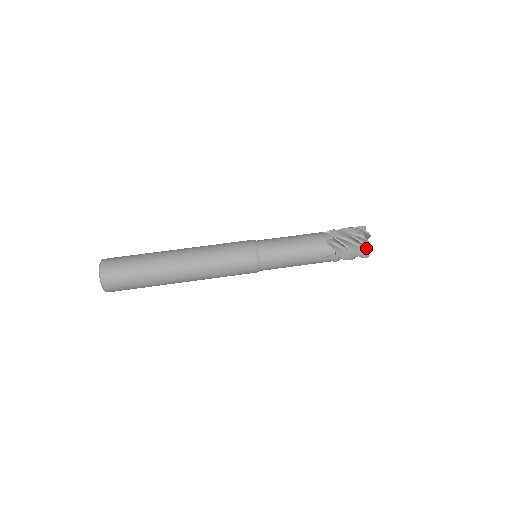
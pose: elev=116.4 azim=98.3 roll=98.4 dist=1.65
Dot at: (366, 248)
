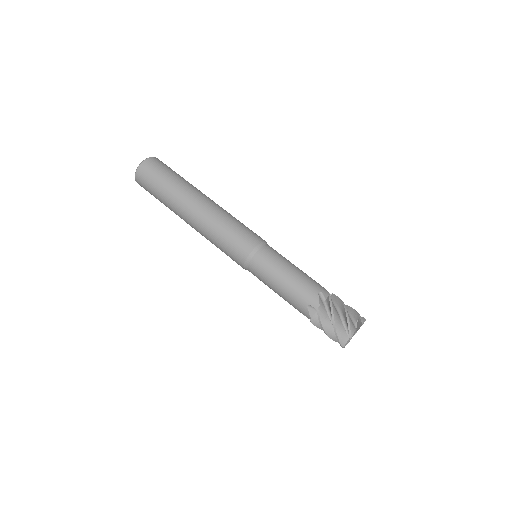
Dot at: (348, 335)
